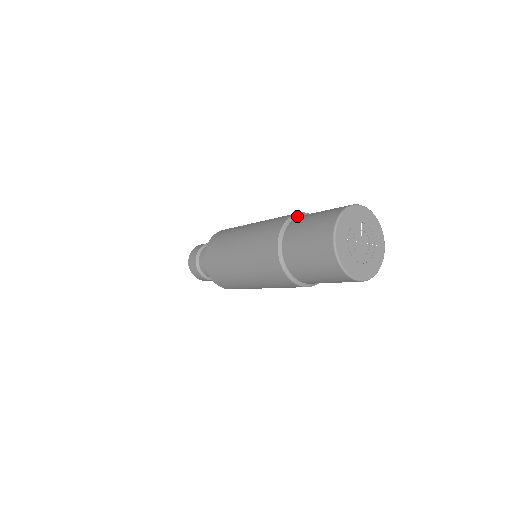
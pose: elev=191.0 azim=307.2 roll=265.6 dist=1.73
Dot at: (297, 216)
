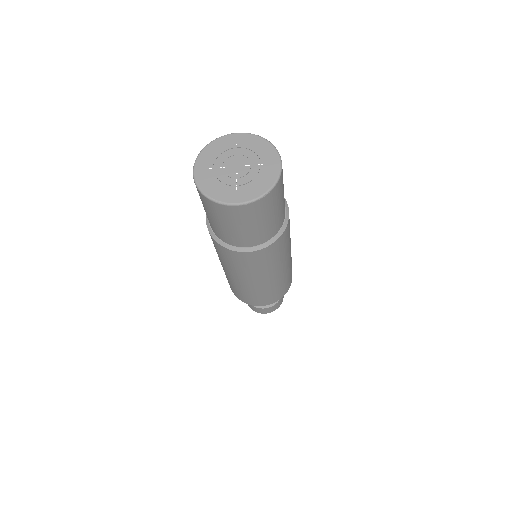
Dot at: occluded
